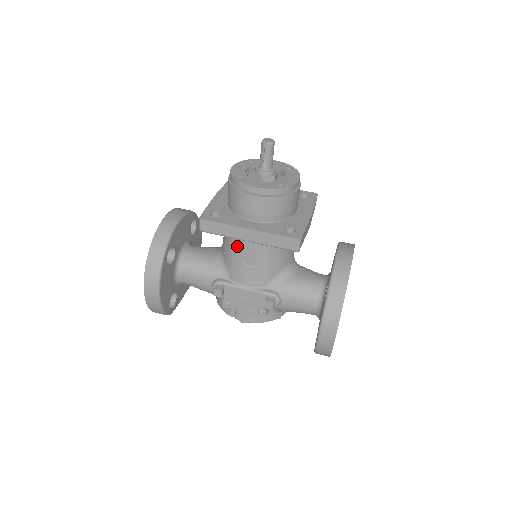
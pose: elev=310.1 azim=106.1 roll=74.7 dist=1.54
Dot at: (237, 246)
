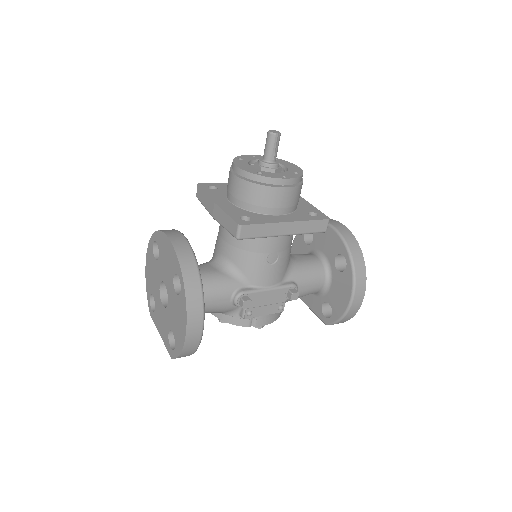
Dot at: (261, 247)
